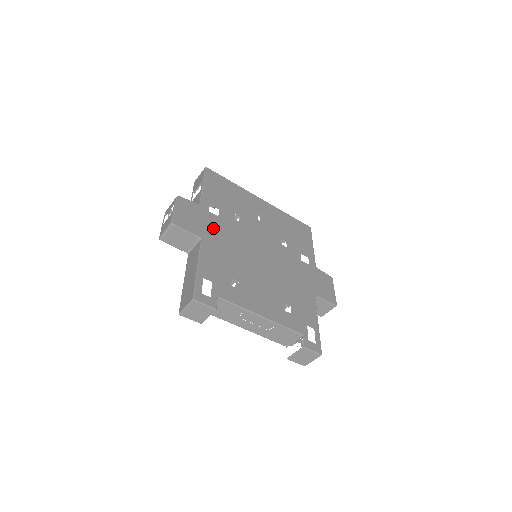
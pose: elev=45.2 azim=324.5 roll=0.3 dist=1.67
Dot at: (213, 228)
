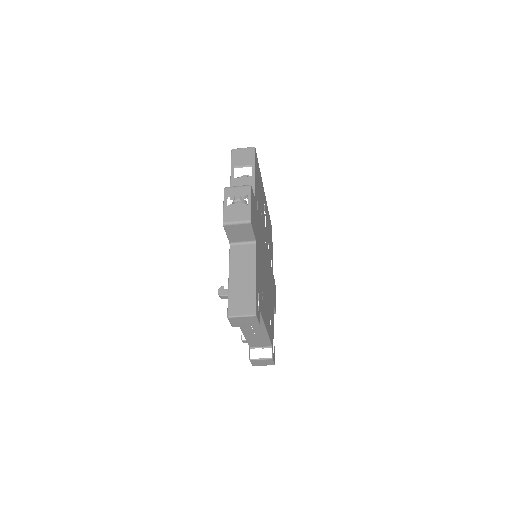
Dot at: (258, 228)
